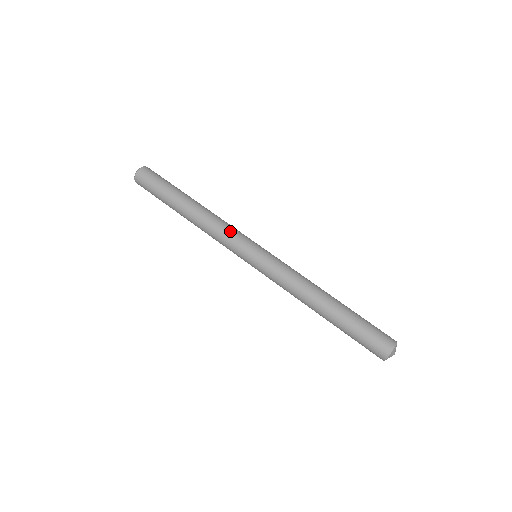
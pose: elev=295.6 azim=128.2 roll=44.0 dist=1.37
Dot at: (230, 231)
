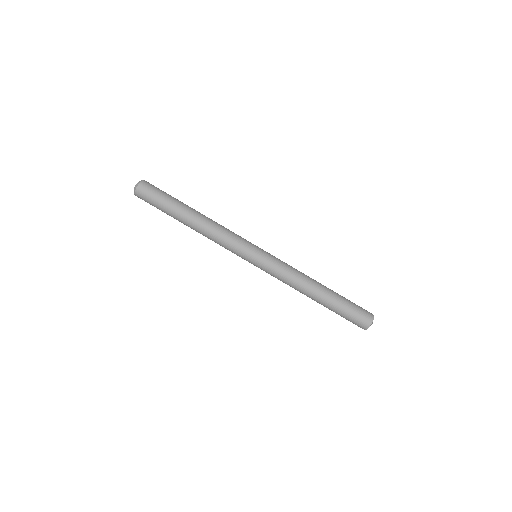
Dot at: (234, 235)
